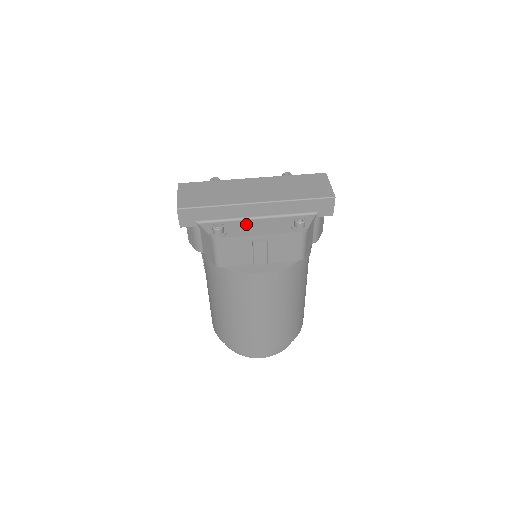
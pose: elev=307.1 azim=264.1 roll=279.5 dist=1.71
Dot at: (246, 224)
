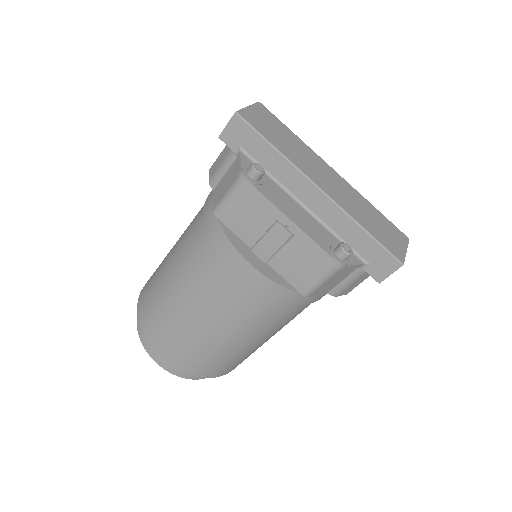
Dot at: (287, 199)
